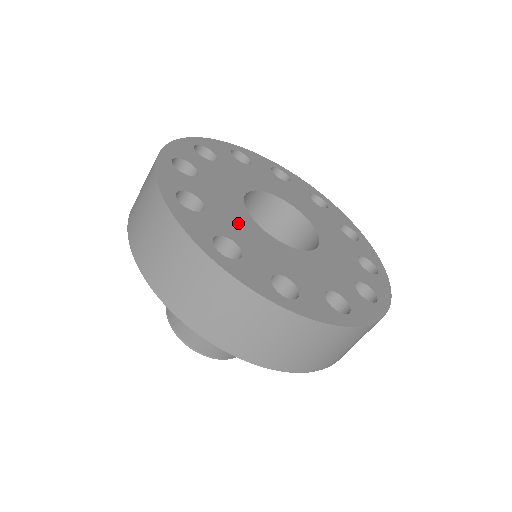
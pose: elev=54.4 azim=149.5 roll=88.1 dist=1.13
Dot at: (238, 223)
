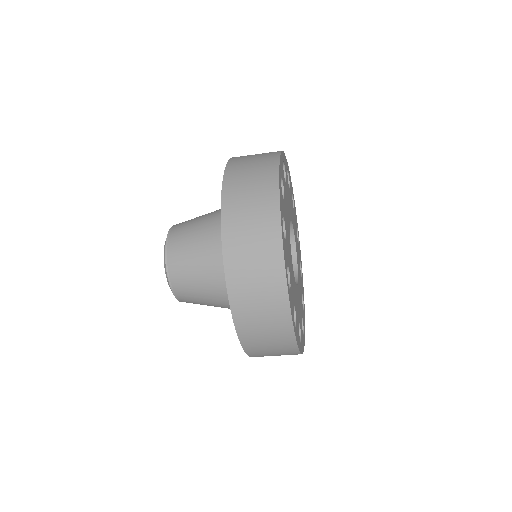
Dot at: occluded
